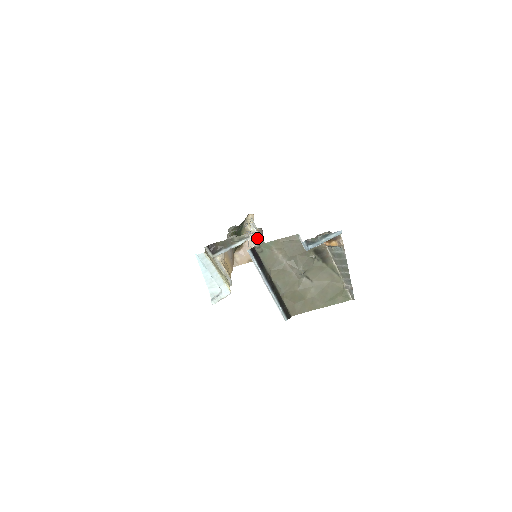
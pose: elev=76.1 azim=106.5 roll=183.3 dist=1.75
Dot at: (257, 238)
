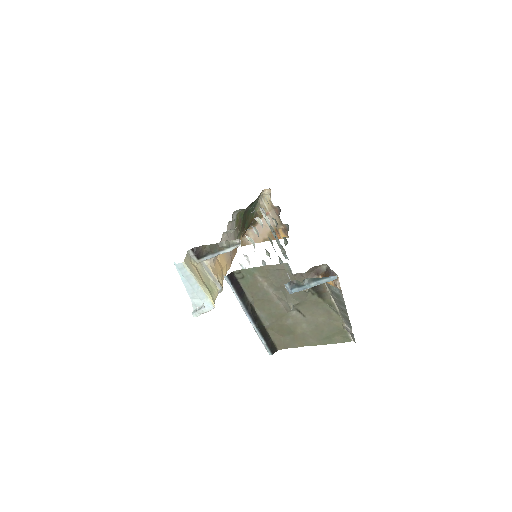
Dot at: occluded
